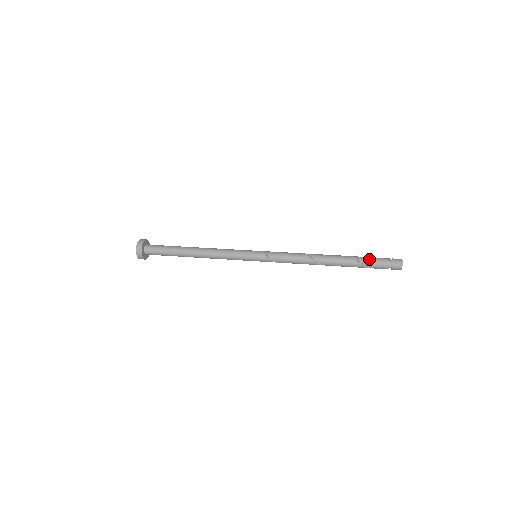
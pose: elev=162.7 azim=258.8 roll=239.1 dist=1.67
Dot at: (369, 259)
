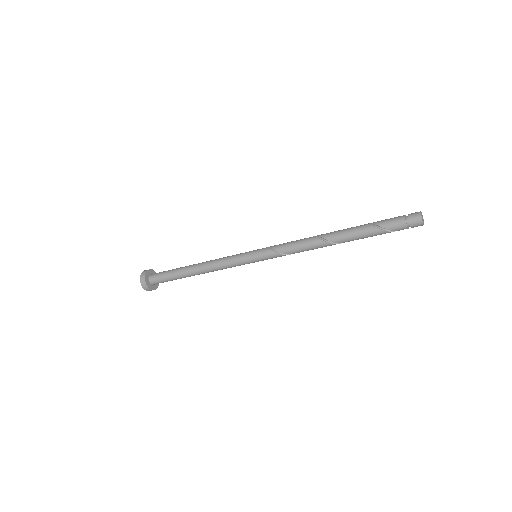
Dot at: (380, 221)
